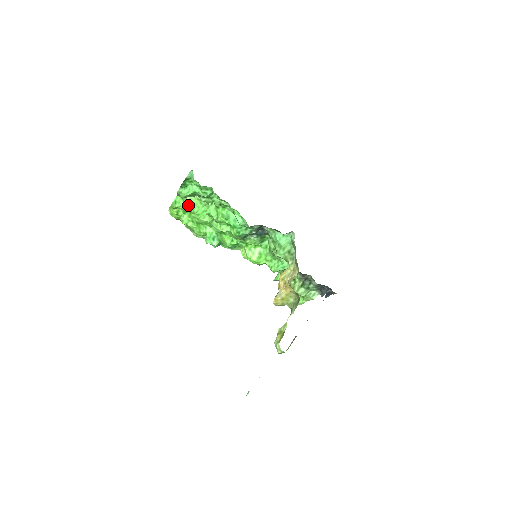
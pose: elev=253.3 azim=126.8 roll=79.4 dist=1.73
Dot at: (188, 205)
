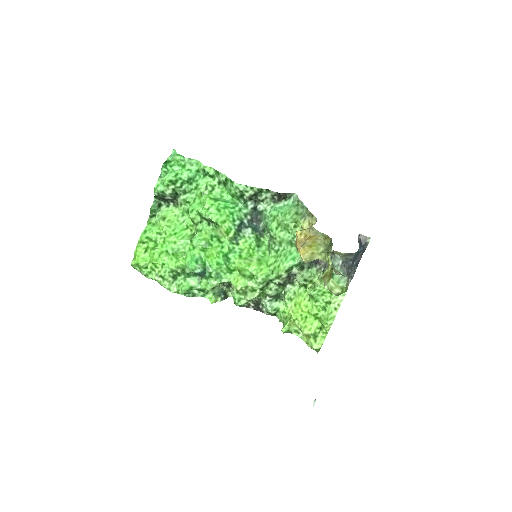
Dot at: (163, 223)
